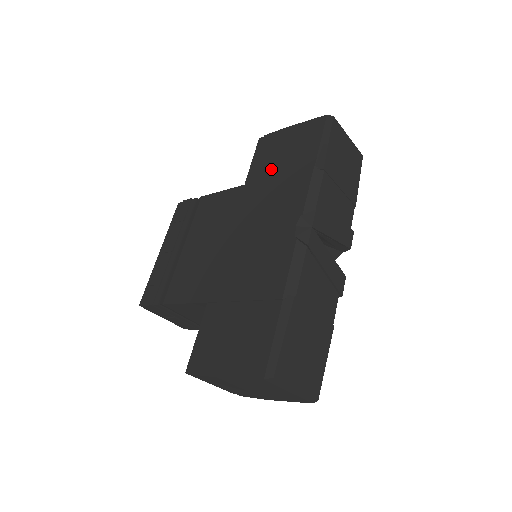
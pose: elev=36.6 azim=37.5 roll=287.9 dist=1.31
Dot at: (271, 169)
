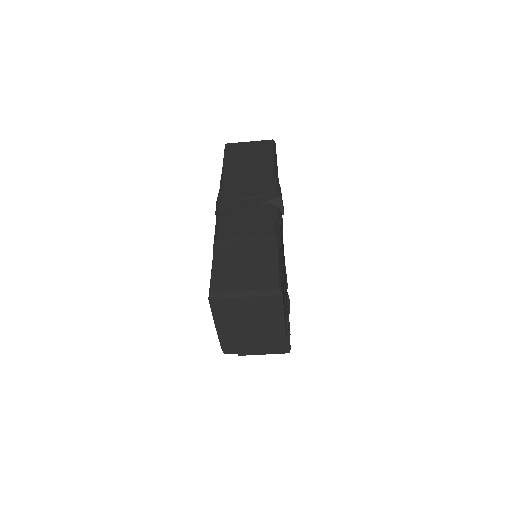
Dot at: occluded
